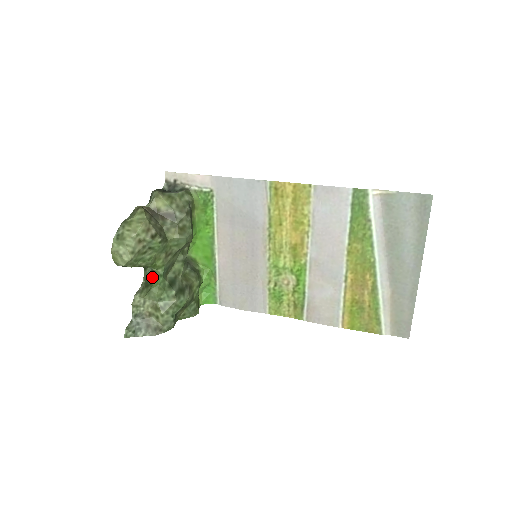
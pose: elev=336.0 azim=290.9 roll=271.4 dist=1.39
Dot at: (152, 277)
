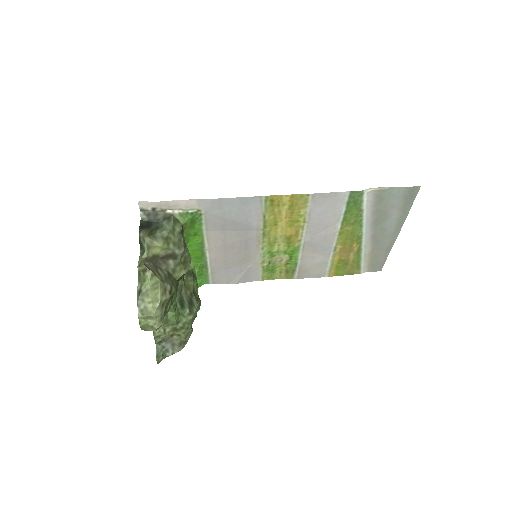
Dot at: occluded
